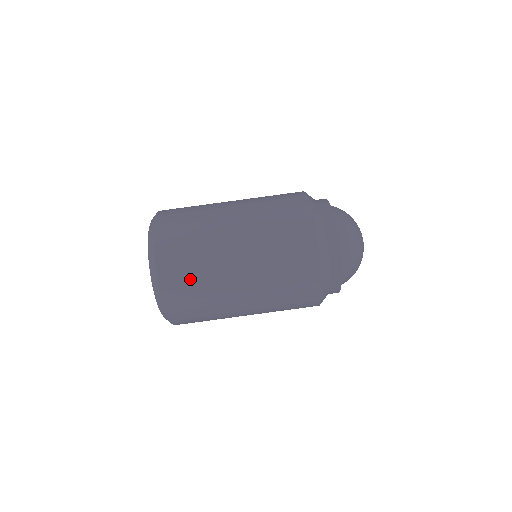
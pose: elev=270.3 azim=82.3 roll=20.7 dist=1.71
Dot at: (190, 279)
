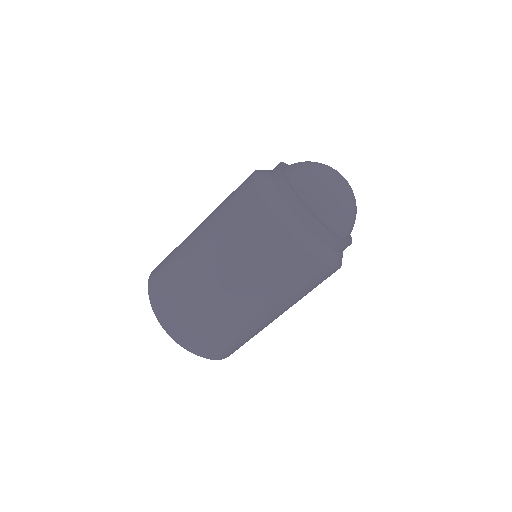
Dot at: occluded
